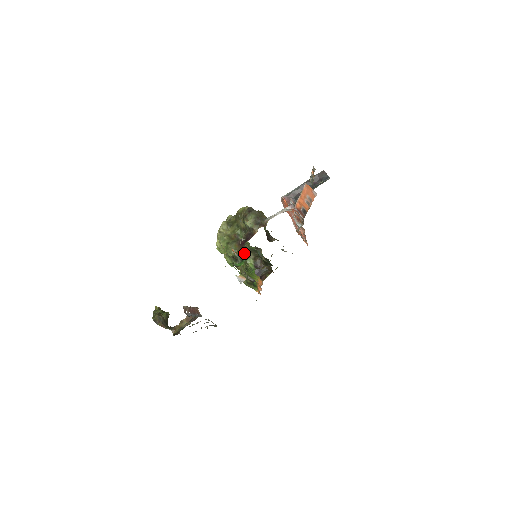
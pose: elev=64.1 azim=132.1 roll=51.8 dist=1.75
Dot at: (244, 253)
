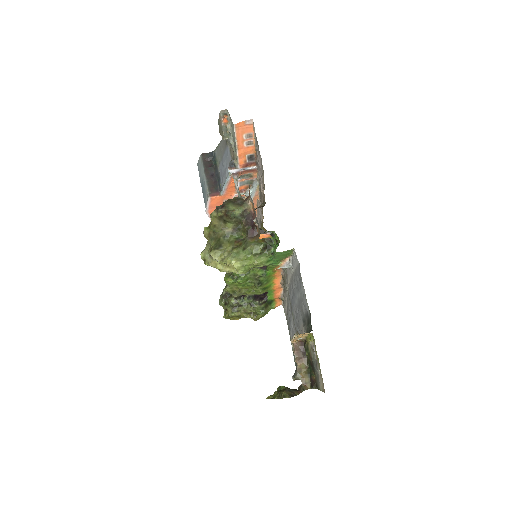
Dot at: occluded
